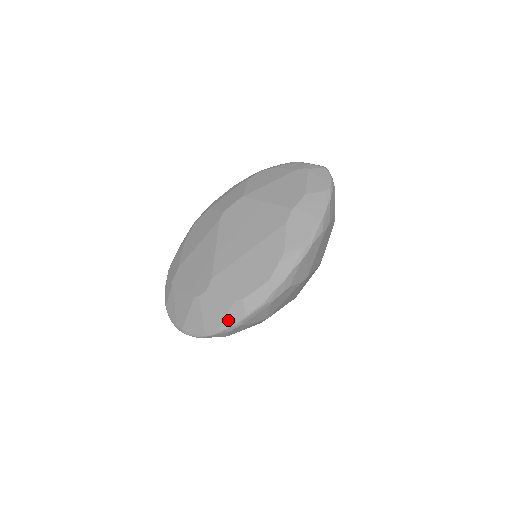
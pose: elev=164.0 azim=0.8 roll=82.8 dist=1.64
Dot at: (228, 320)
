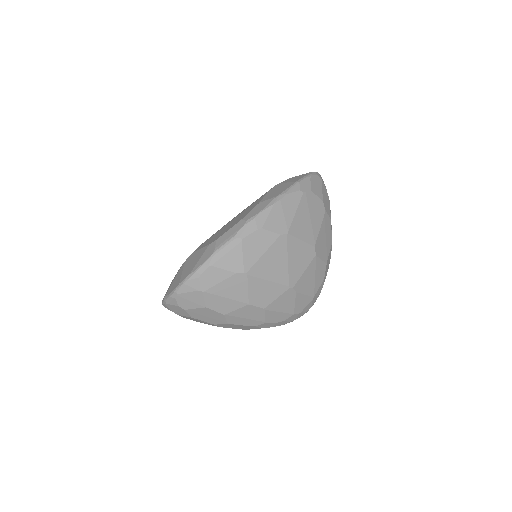
Dot at: (200, 262)
